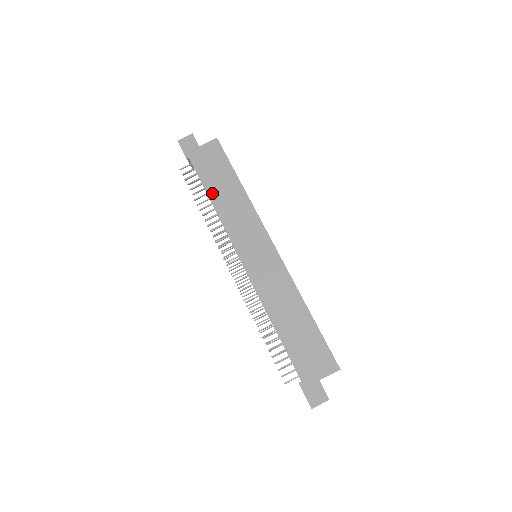
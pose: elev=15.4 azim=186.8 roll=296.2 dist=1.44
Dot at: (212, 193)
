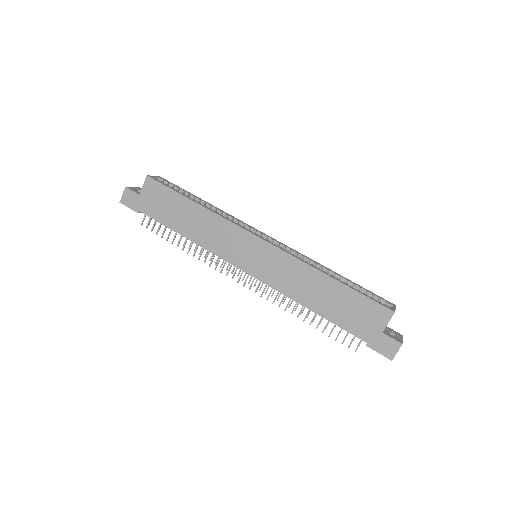
Dot at: (180, 229)
